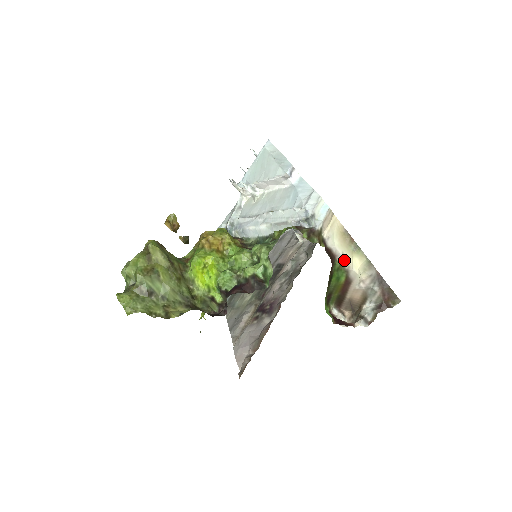
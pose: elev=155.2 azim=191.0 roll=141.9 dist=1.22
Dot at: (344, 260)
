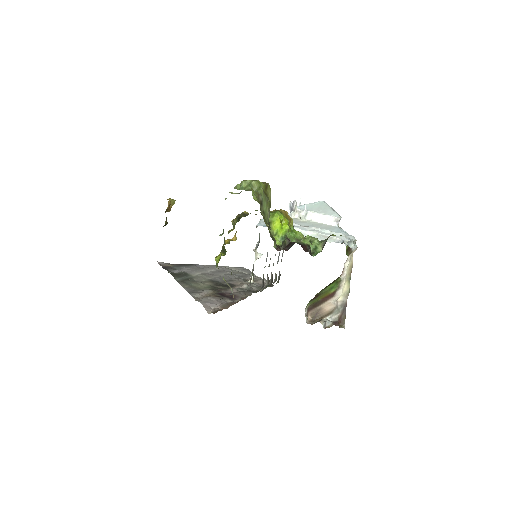
Dot at: (344, 279)
